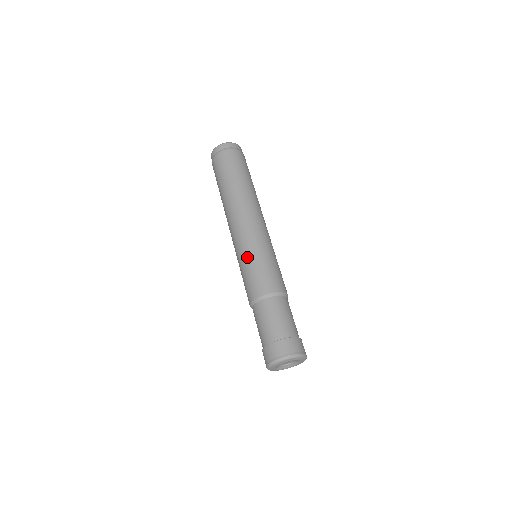
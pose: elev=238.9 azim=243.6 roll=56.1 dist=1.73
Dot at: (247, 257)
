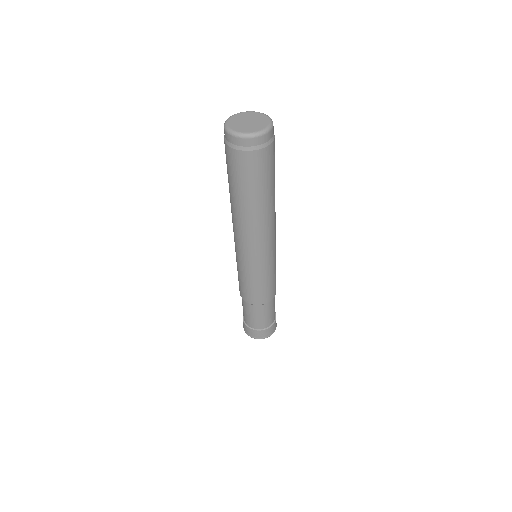
Dot at: (252, 276)
